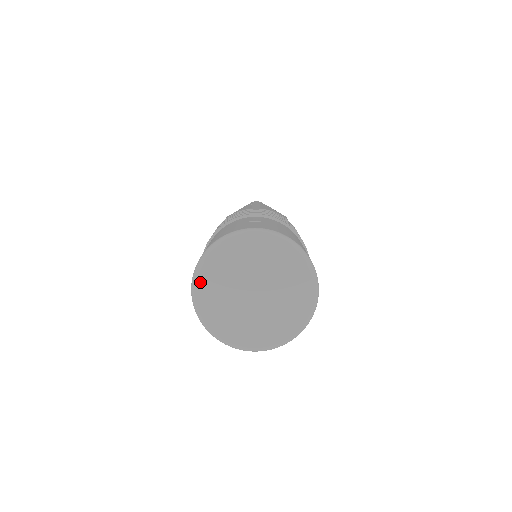
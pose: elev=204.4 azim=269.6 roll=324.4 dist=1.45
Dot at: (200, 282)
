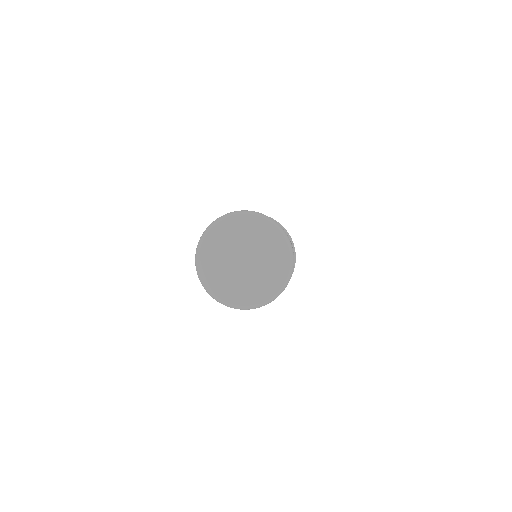
Dot at: (204, 276)
